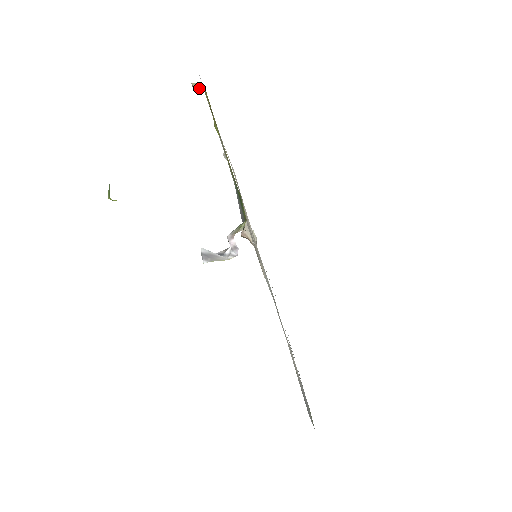
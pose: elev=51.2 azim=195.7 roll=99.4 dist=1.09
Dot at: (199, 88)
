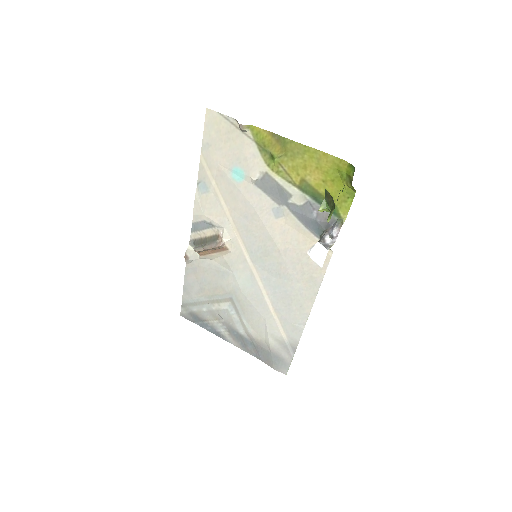
Dot at: (247, 129)
